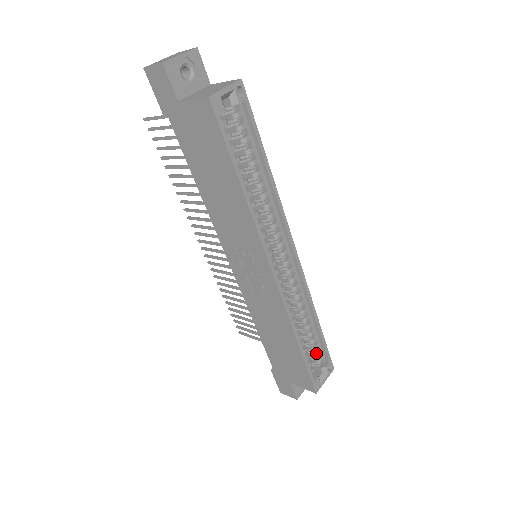
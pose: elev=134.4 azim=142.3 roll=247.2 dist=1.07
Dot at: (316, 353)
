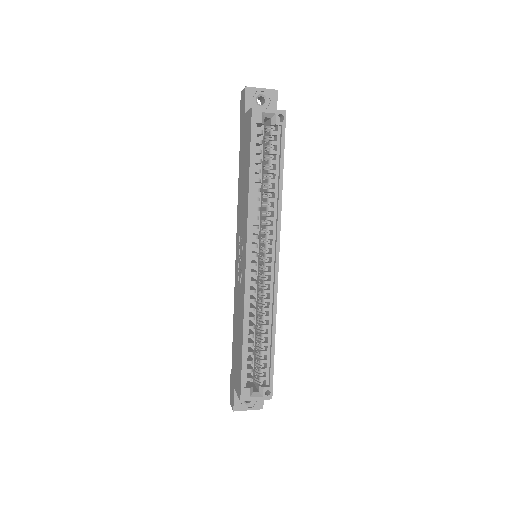
Dot at: (261, 368)
